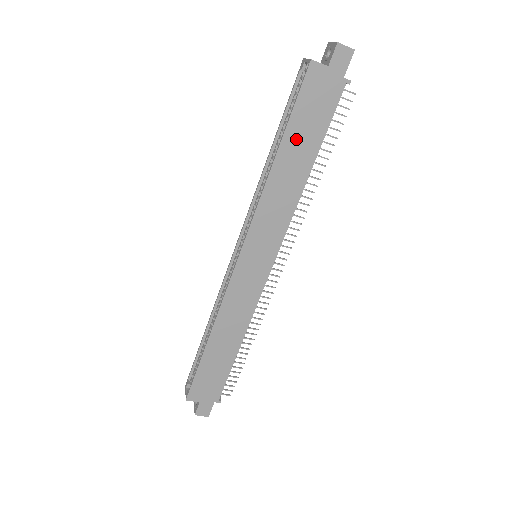
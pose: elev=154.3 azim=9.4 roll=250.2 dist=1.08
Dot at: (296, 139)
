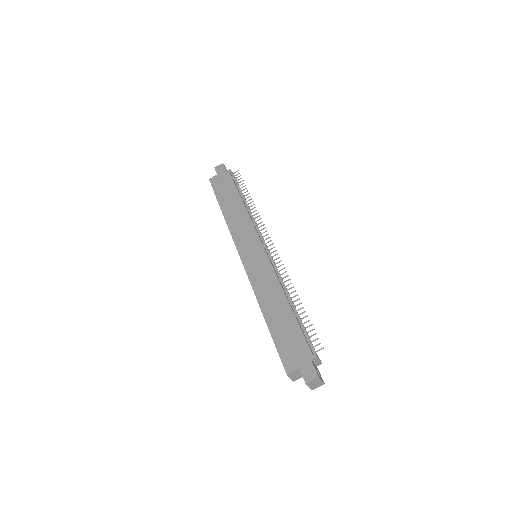
Dot at: (225, 200)
